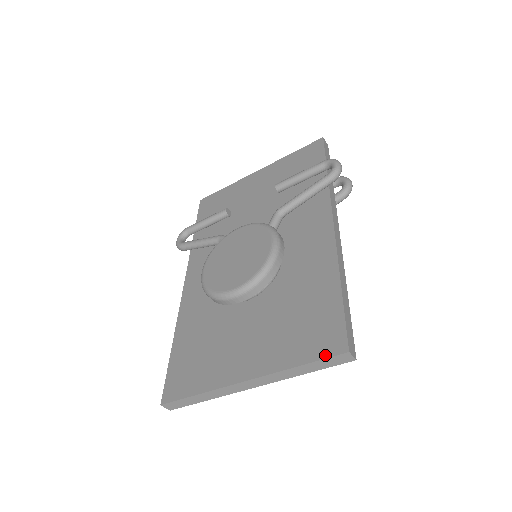
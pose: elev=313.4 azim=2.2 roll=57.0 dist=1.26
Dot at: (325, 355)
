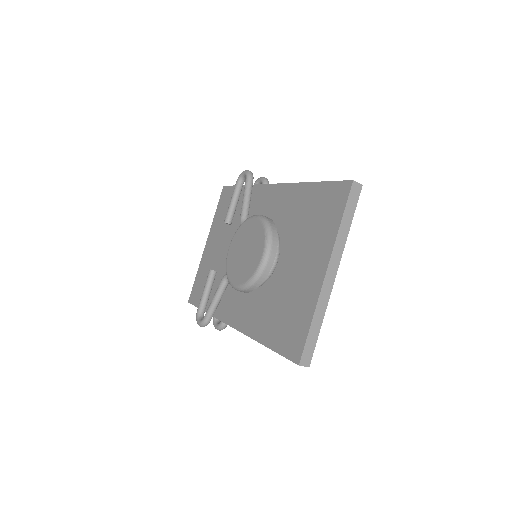
Dot at: (345, 199)
